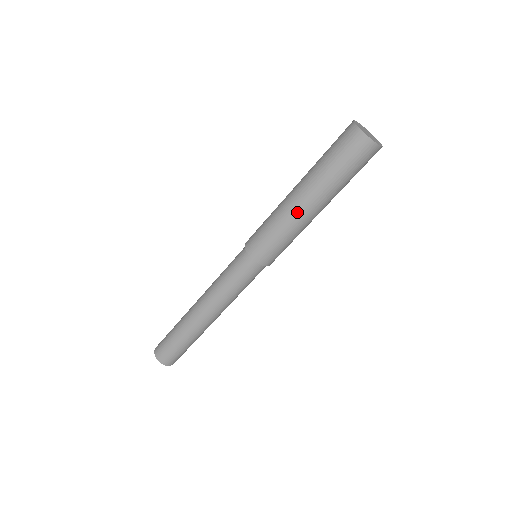
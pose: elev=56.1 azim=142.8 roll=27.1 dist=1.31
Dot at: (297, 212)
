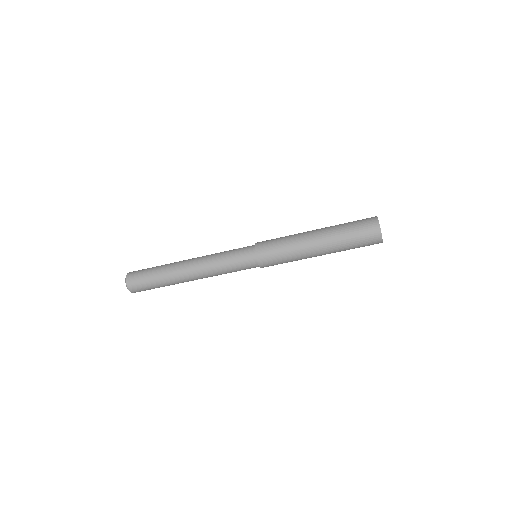
Dot at: (309, 253)
